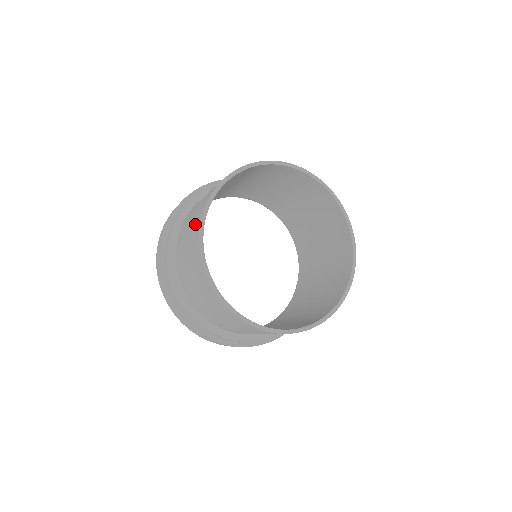
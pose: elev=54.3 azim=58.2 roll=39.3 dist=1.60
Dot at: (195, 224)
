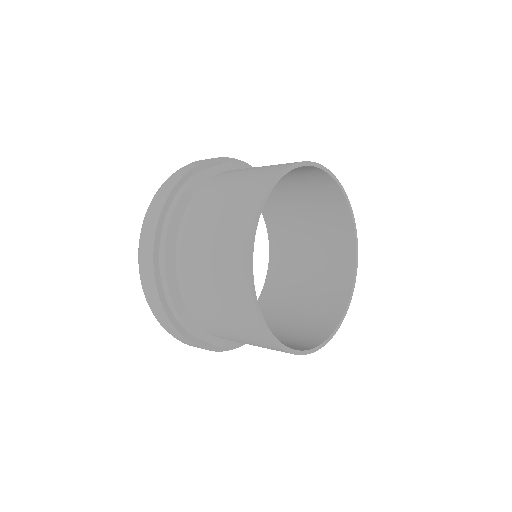
Dot at: (257, 181)
